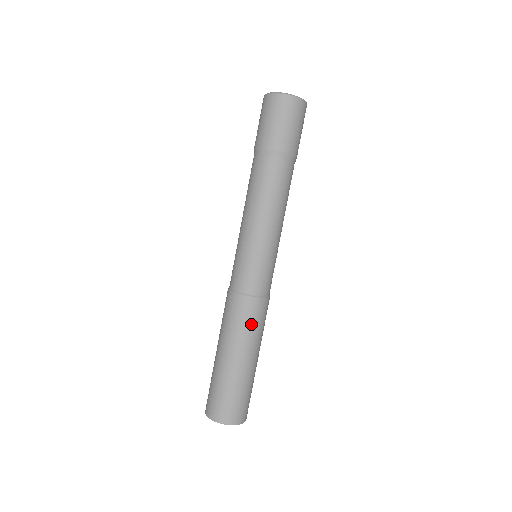
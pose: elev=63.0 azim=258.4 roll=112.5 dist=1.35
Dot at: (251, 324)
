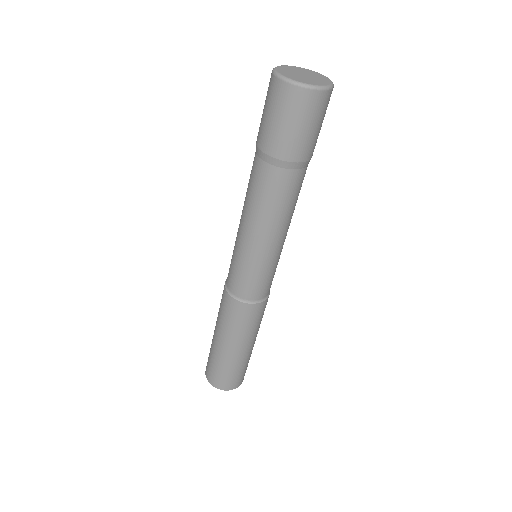
Dot at: (253, 323)
